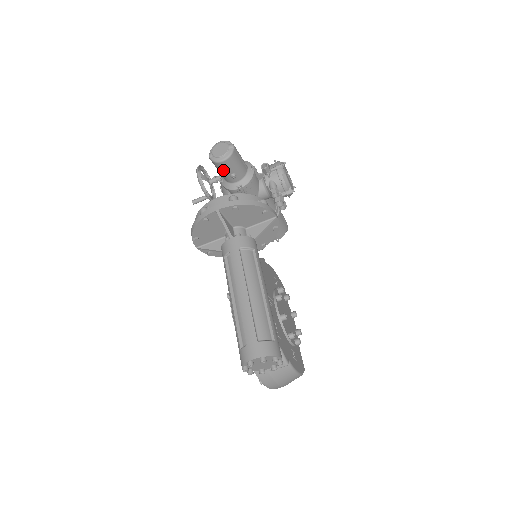
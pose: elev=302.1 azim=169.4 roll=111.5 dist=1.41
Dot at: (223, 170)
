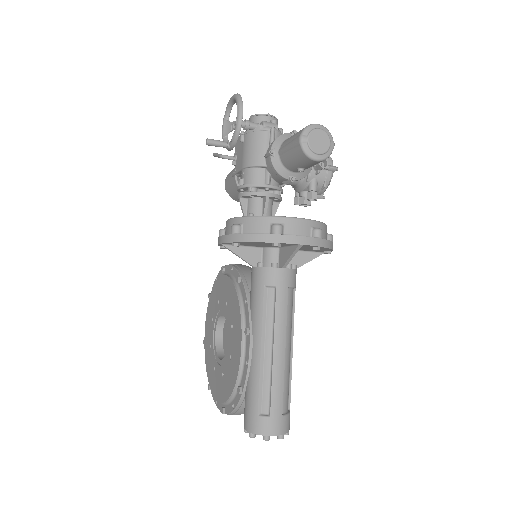
Dot at: (300, 162)
